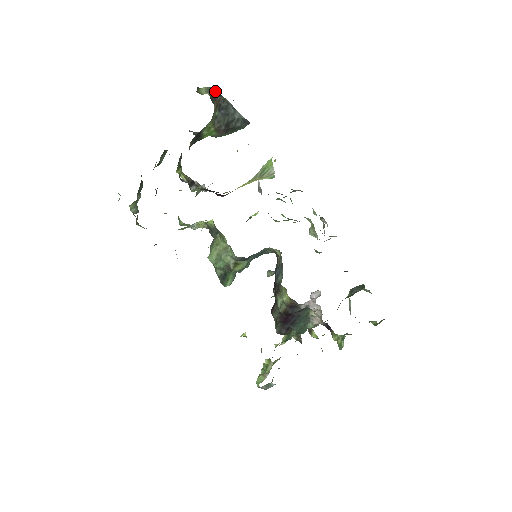
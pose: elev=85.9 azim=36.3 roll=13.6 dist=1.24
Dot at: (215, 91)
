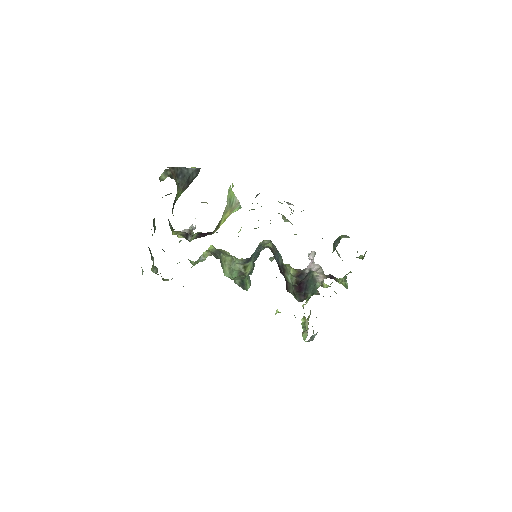
Dot at: (169, 170)
